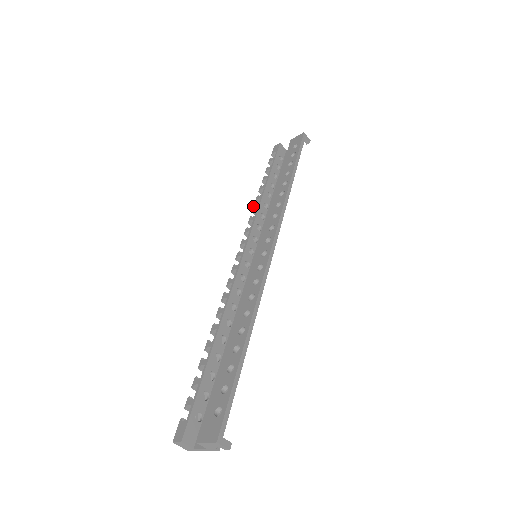
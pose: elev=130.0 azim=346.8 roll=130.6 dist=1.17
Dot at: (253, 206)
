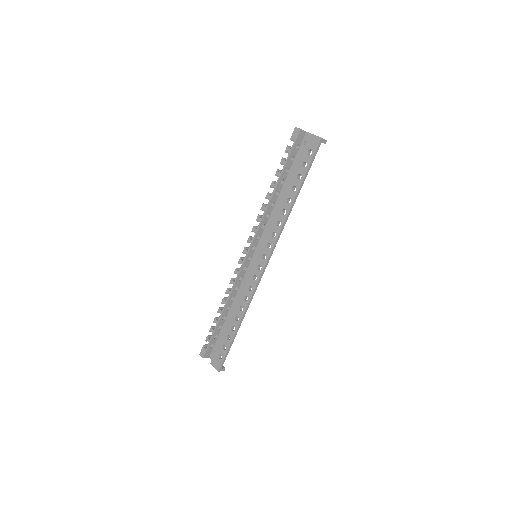
Dot at: (263, 204)
